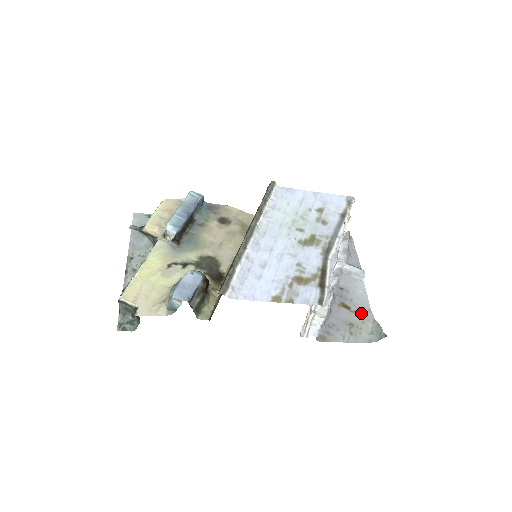
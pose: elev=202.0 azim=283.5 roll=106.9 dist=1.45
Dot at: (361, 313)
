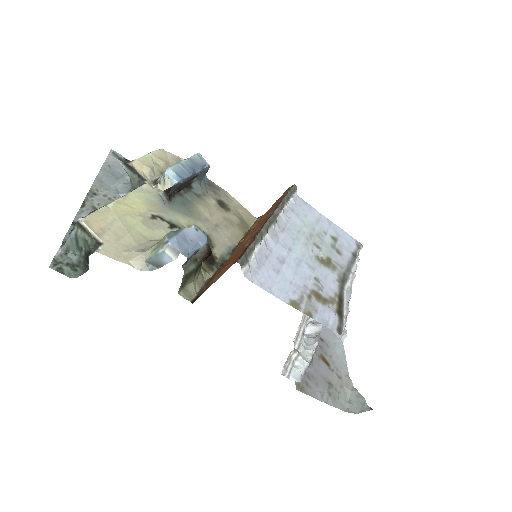
Dot at: (340, 375)
